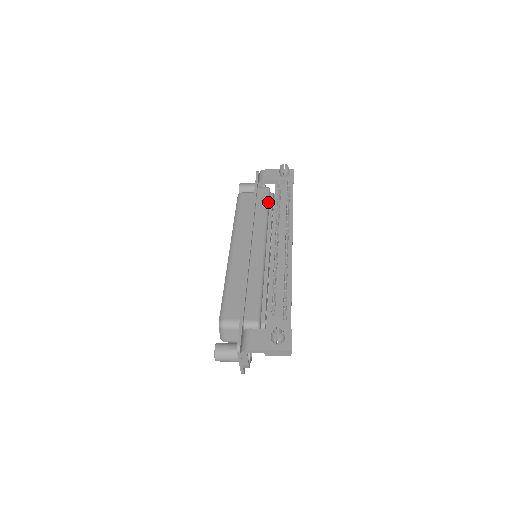
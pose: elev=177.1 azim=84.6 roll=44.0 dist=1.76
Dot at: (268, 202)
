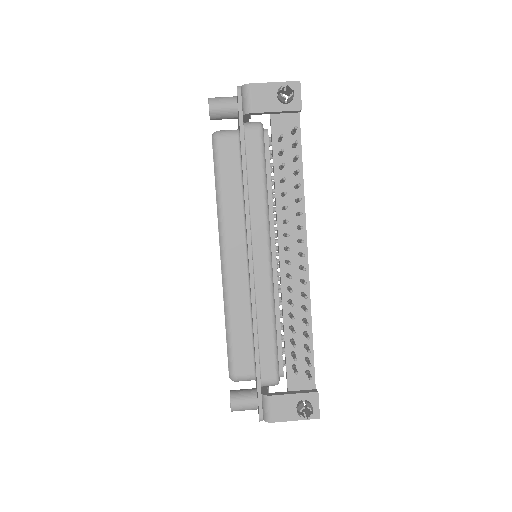
Dot at: (264, 163)
